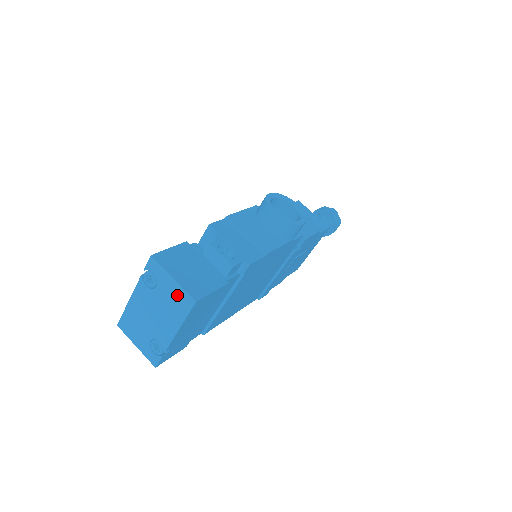
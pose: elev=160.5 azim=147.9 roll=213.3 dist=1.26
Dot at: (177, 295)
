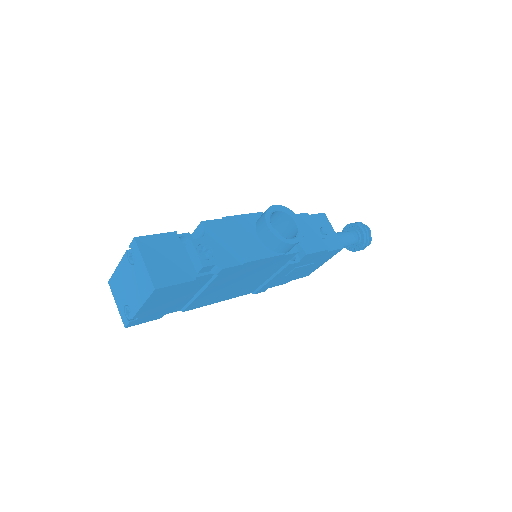
Dot at: (145, 278)
